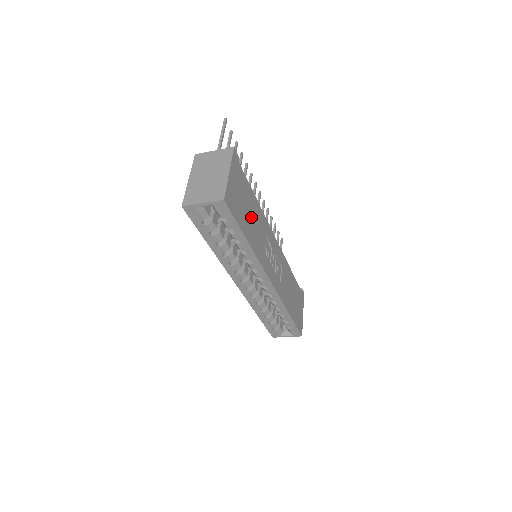
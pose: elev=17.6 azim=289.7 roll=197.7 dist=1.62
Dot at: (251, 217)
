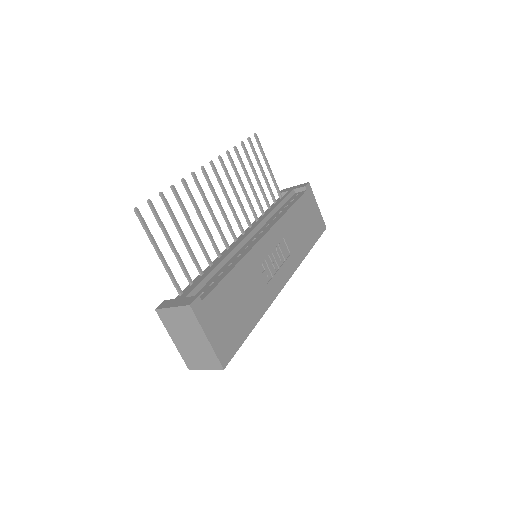
Dot at: (242, 300)
